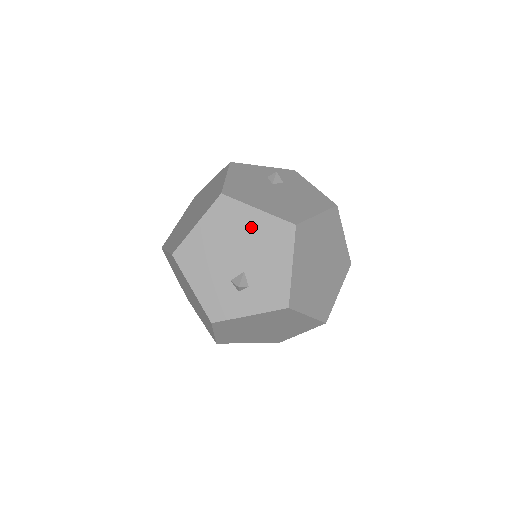
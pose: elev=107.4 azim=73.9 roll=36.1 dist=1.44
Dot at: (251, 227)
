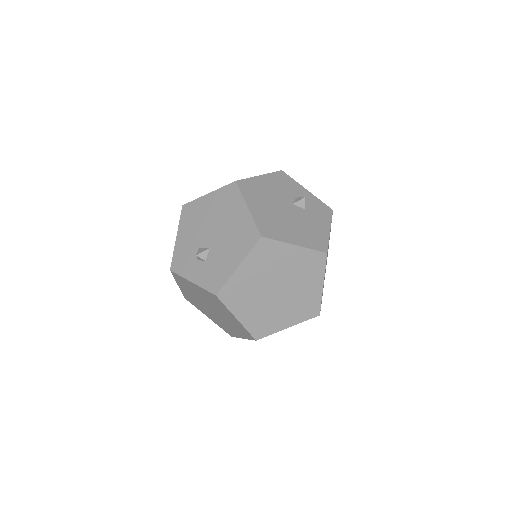
Dot at: (235, 218)
